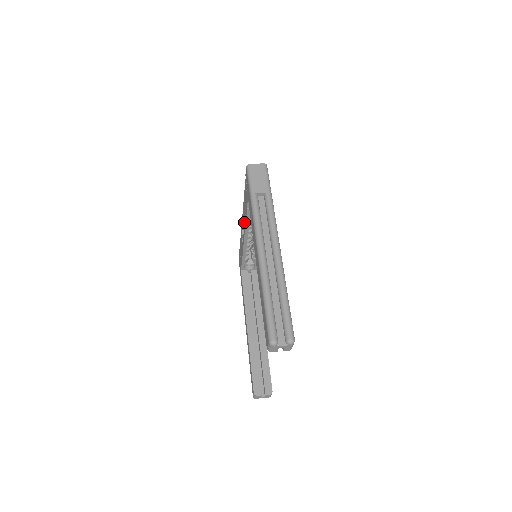
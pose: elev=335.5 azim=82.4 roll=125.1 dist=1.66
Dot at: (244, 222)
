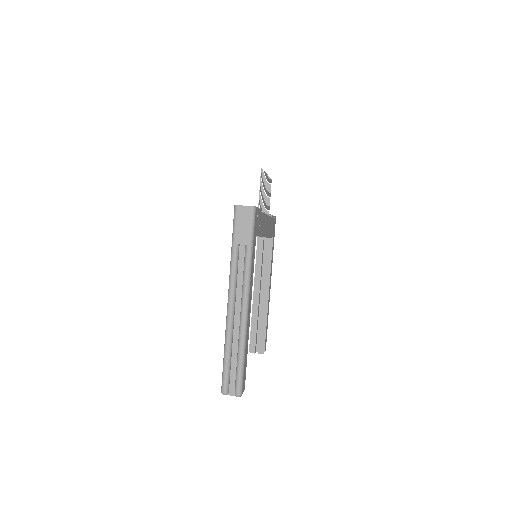
Dot at: occluded
